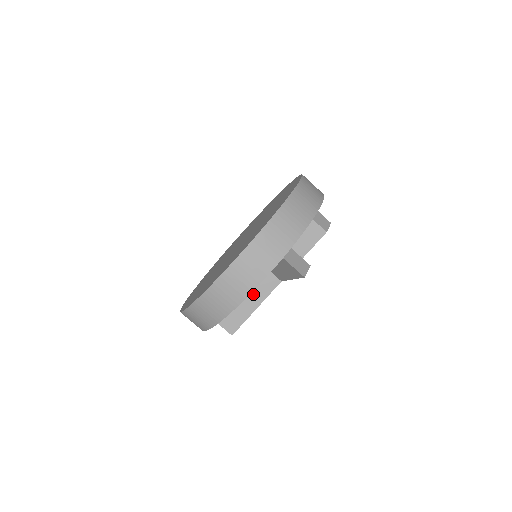
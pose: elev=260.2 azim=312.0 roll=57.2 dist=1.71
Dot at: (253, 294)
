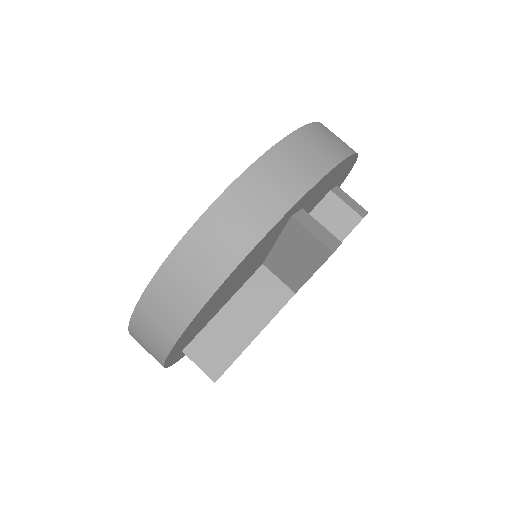
Dot at: (250, 313)
